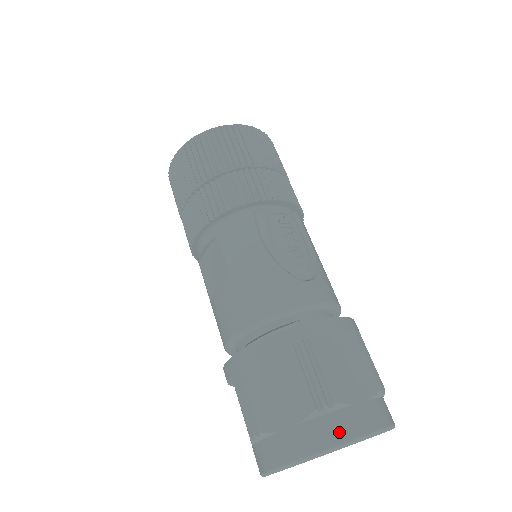
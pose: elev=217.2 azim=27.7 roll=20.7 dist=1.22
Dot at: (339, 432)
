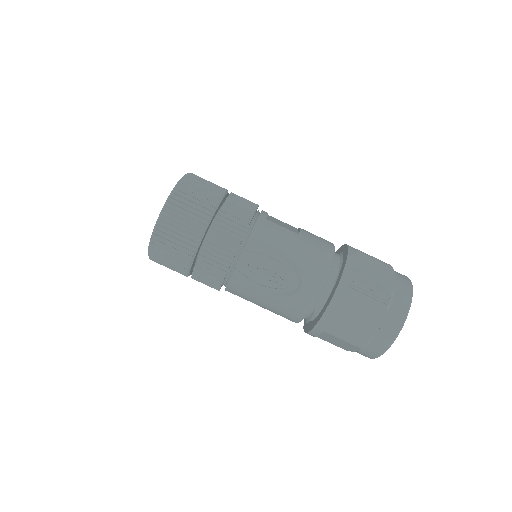
Dot at: (380, 348)
